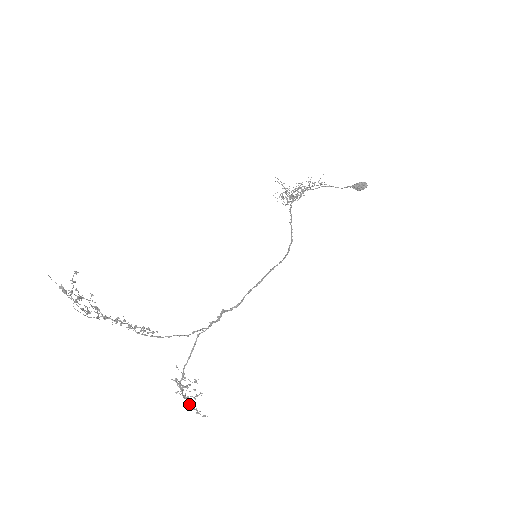
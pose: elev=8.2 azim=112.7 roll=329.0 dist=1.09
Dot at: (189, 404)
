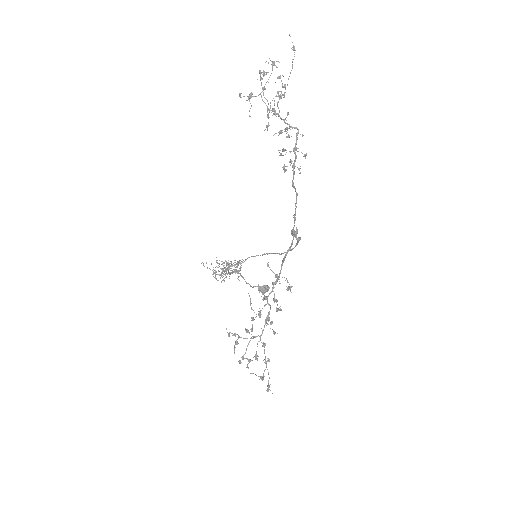
Dot at: occluded
